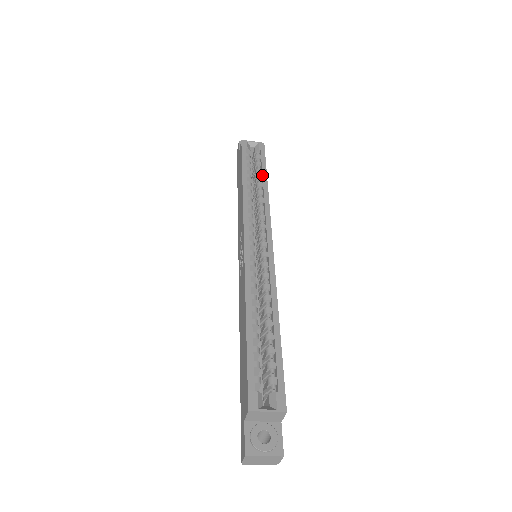
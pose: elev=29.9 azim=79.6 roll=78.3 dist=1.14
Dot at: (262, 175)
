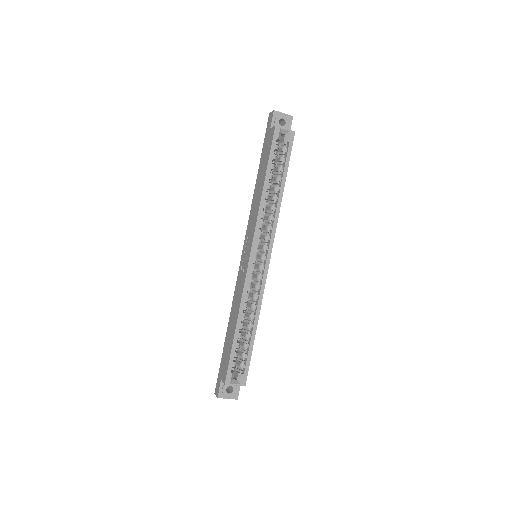
Dot at: (282, 179)
